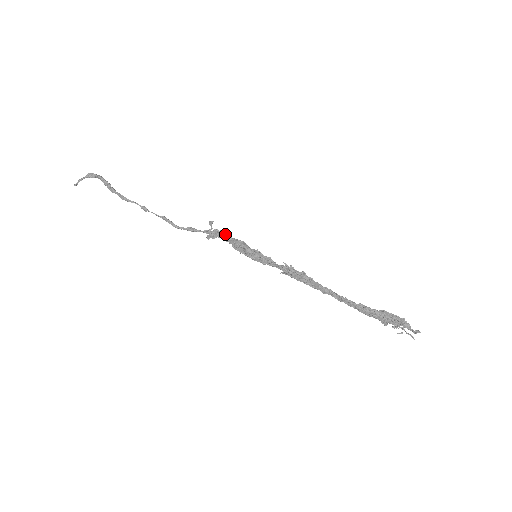
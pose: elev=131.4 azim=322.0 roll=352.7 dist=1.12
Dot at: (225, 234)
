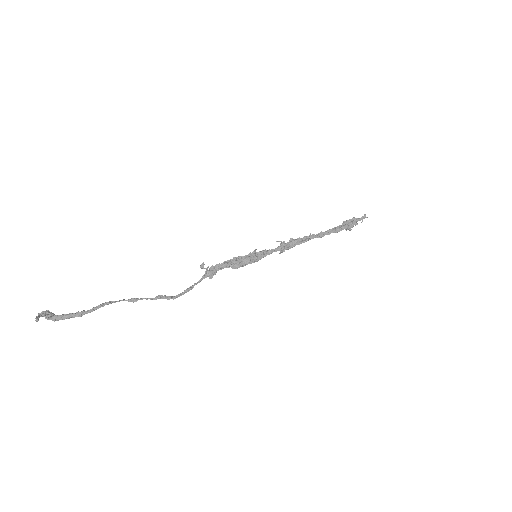
Dot at: (221, 264)
